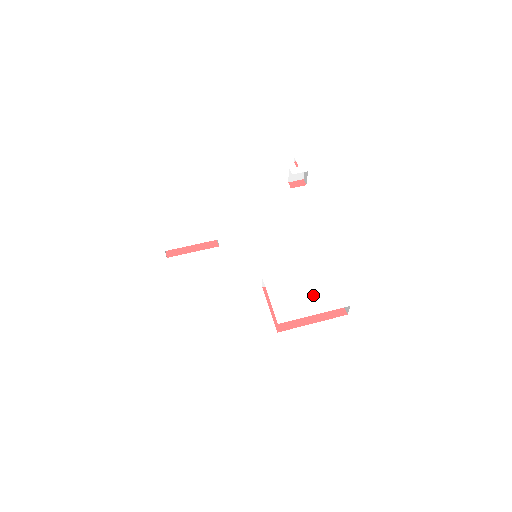
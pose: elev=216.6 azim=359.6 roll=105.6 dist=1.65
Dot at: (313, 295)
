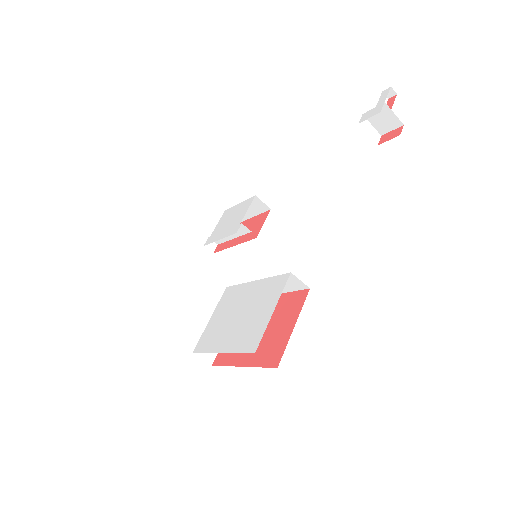
Dot at: (240, 322)
